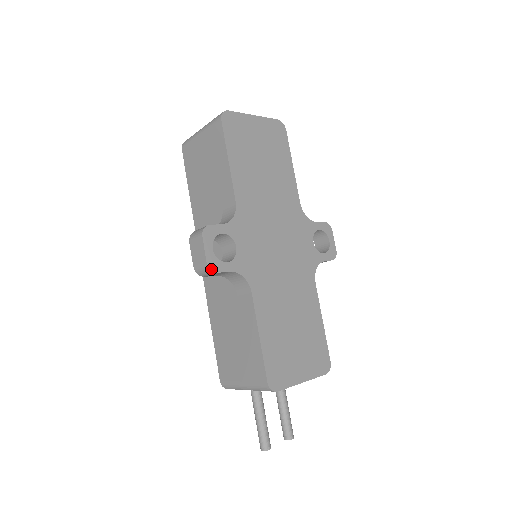
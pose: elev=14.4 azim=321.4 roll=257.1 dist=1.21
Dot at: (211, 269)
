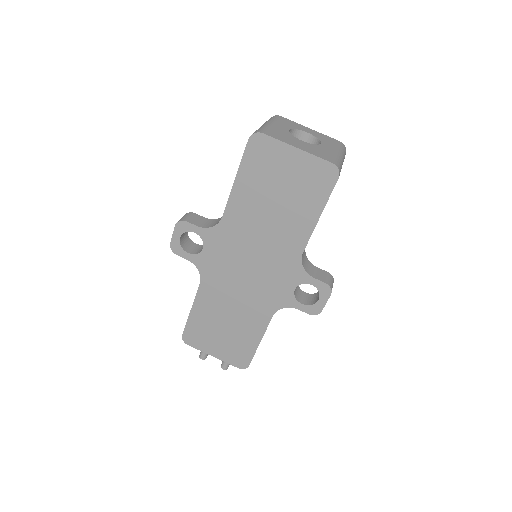
Dot at: (172, 249)
